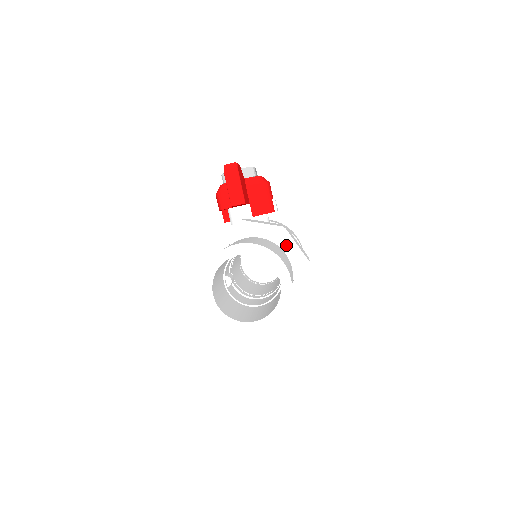
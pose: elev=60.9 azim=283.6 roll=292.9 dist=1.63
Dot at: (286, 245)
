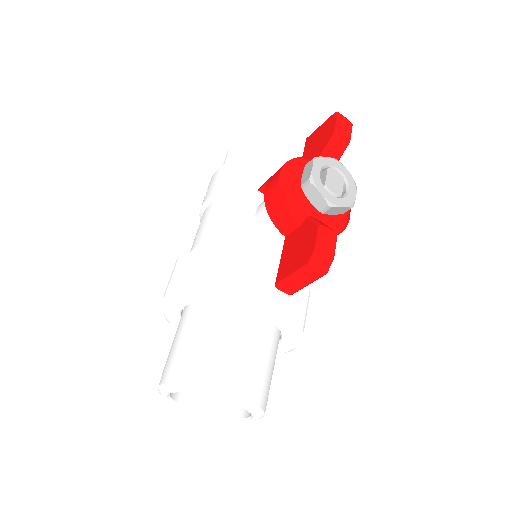
Dot at: (288, 339)
